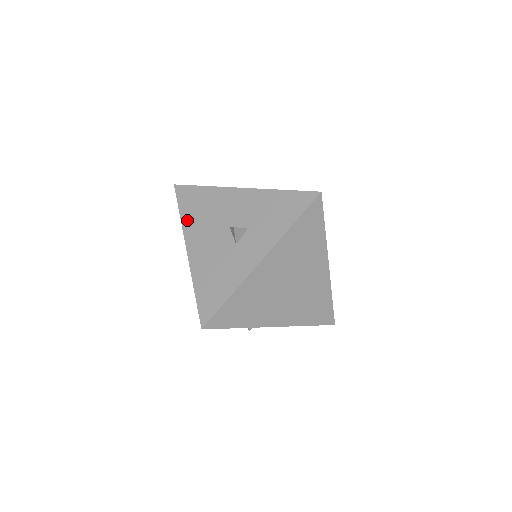
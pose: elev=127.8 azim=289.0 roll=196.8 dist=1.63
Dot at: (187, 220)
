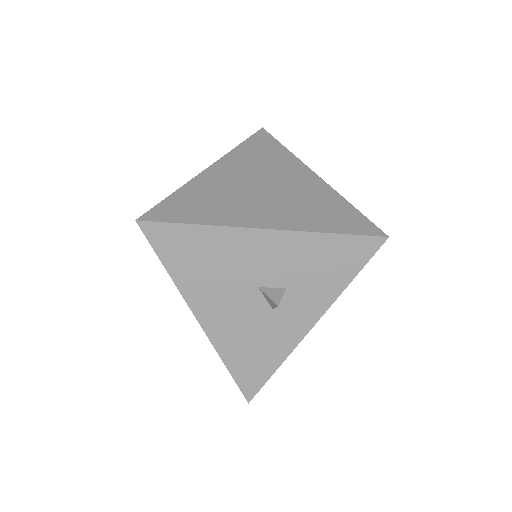
Dot at: (183, 279)
